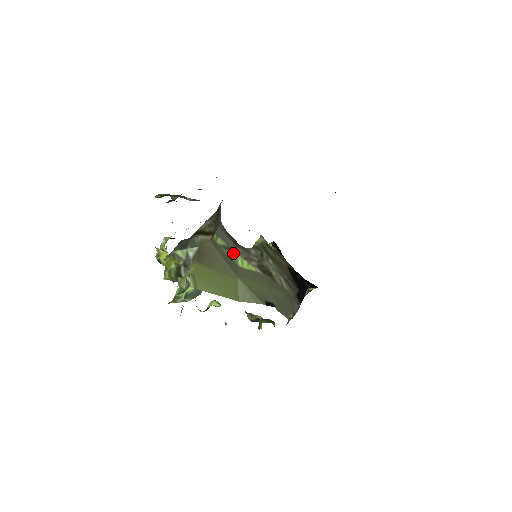
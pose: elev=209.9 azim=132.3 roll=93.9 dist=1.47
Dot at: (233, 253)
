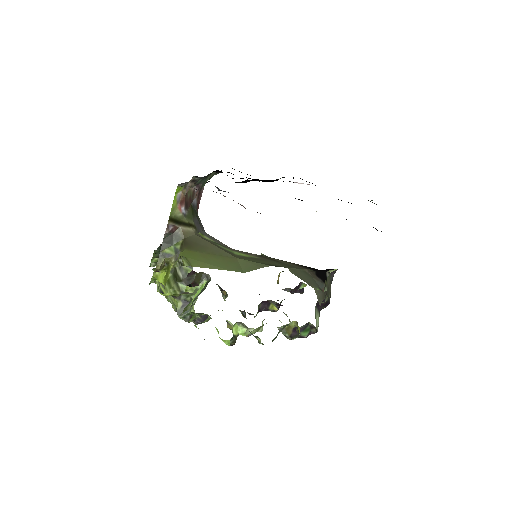
Dot at: (226, 248)
